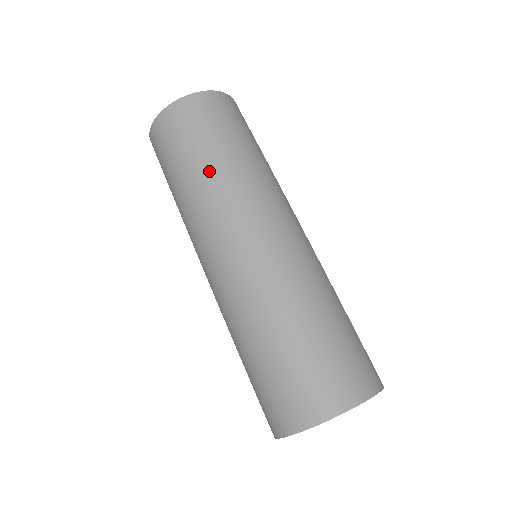
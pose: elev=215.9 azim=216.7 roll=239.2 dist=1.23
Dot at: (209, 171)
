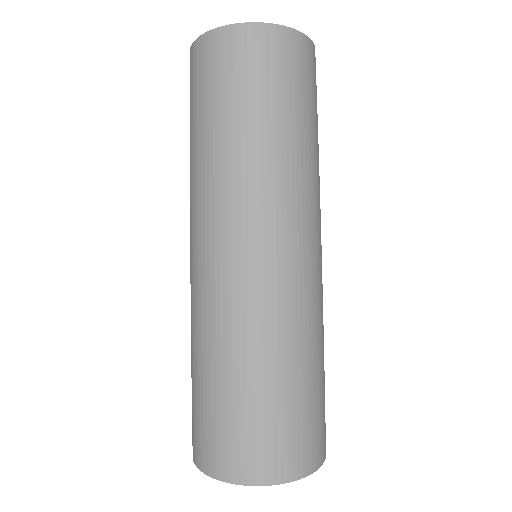
Dot at: (294, 145)
